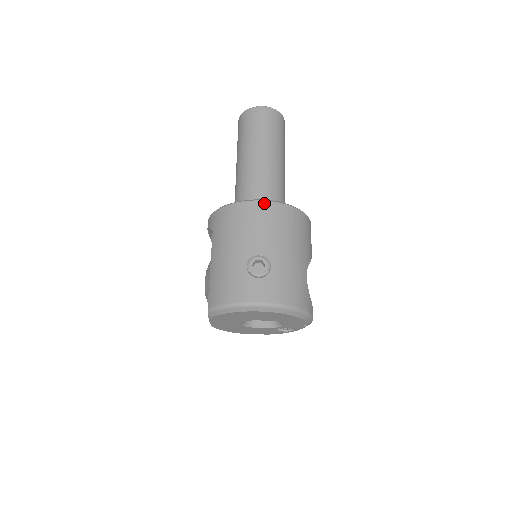
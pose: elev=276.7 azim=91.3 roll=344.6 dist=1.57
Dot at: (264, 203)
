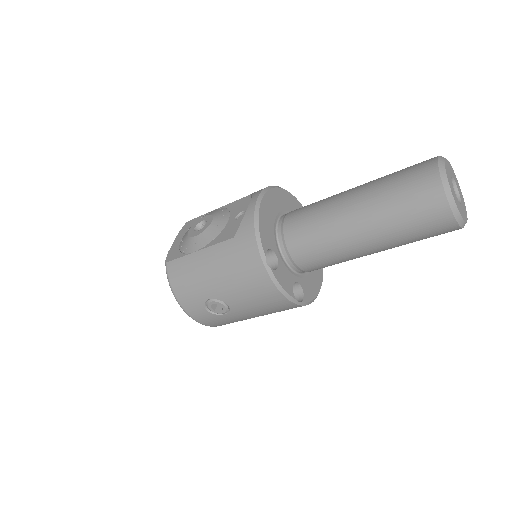
Dot at: (279, 295)
